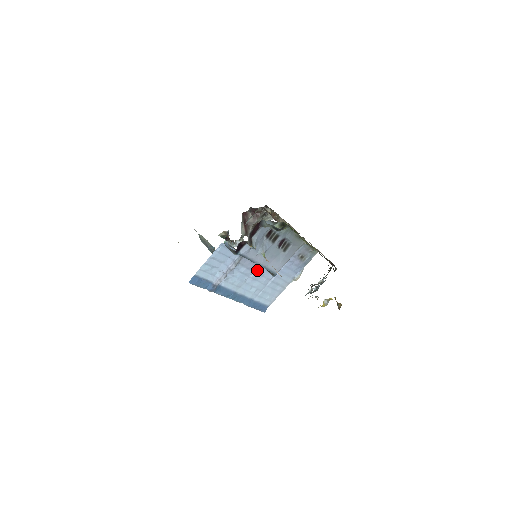
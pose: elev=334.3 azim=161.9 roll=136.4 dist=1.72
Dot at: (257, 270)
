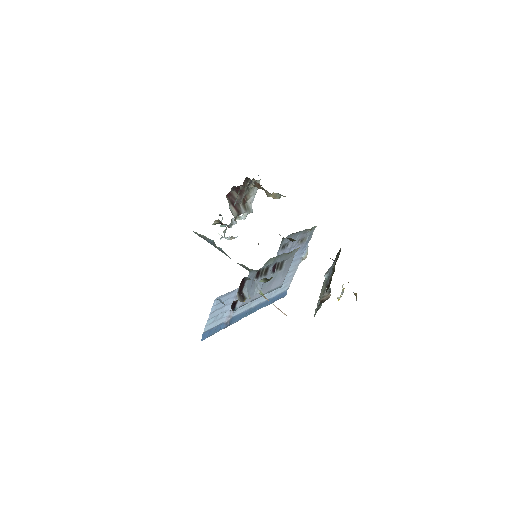
Dot at: occluded
